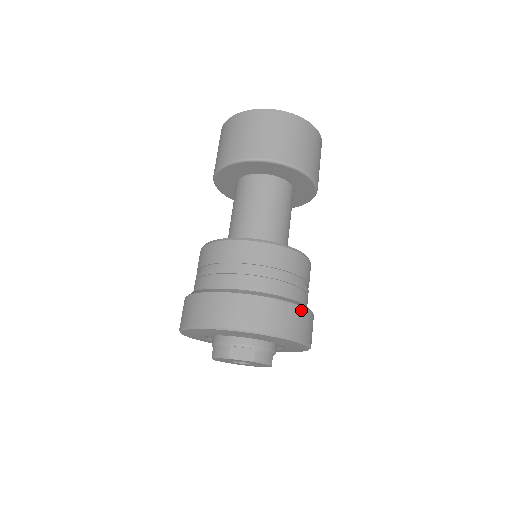
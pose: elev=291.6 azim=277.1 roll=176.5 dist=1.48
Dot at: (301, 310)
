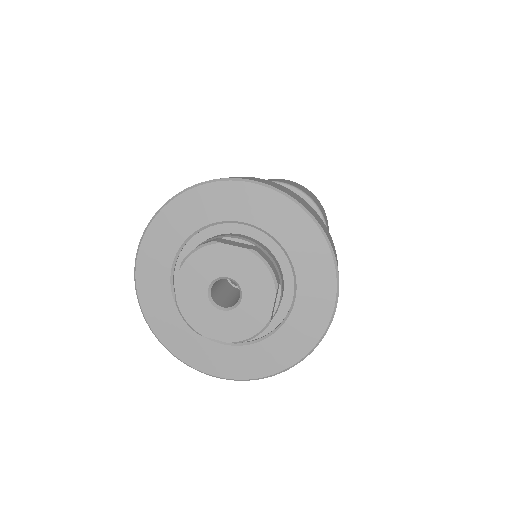
Dot at: (327, 229)
